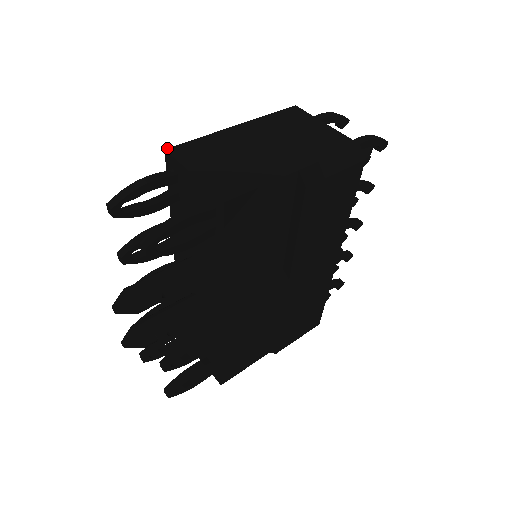
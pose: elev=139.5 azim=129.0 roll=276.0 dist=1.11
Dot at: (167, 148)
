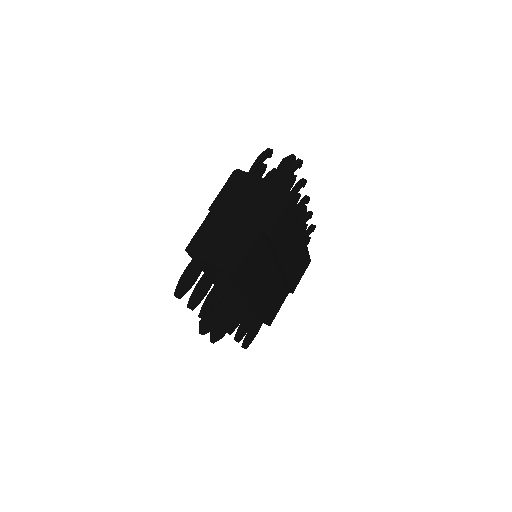
Dot at: occluded
